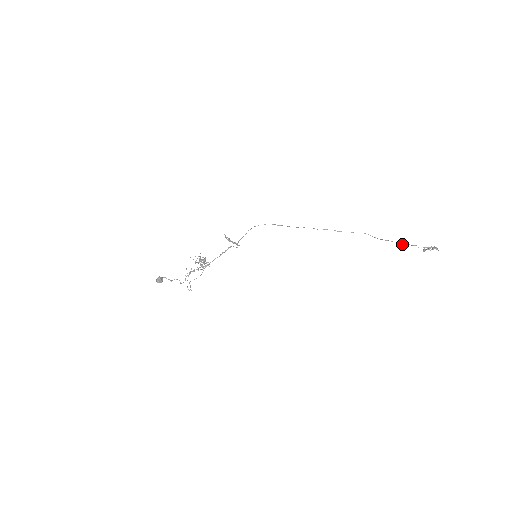
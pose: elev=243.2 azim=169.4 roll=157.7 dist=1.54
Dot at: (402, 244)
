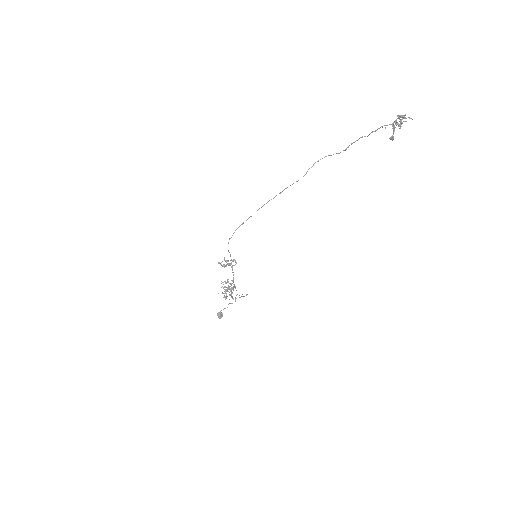
Dot at: occluded
